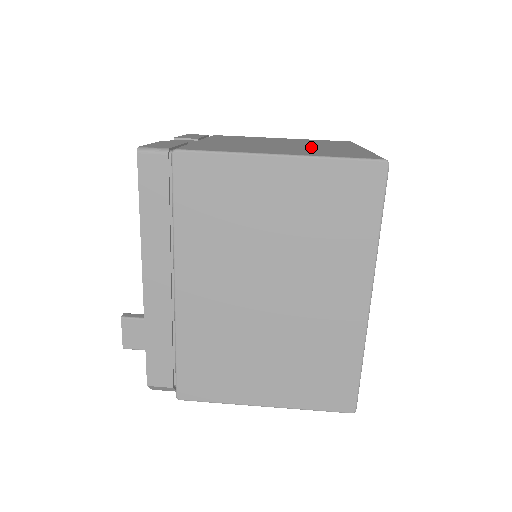
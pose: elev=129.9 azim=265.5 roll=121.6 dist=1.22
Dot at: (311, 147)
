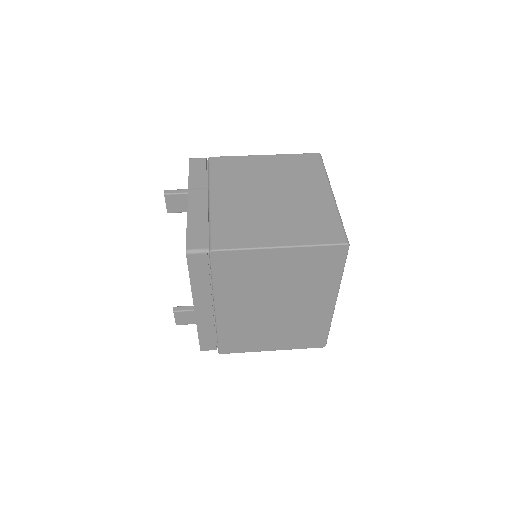
Dot at: (295, 204)
